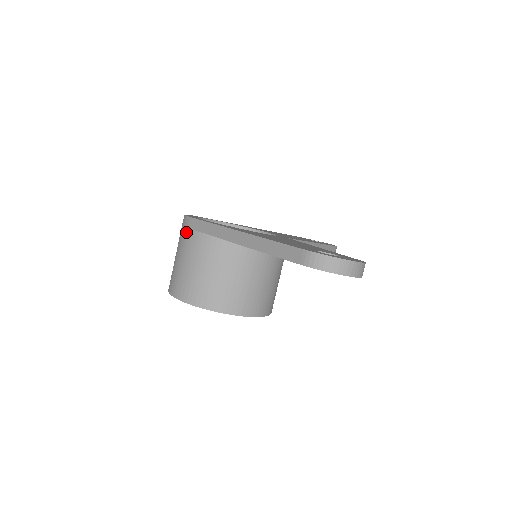
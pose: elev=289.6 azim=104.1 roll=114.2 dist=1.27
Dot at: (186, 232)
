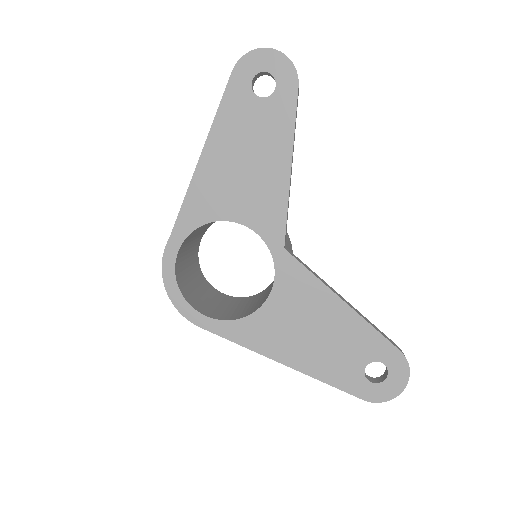
Dot at: occluded
